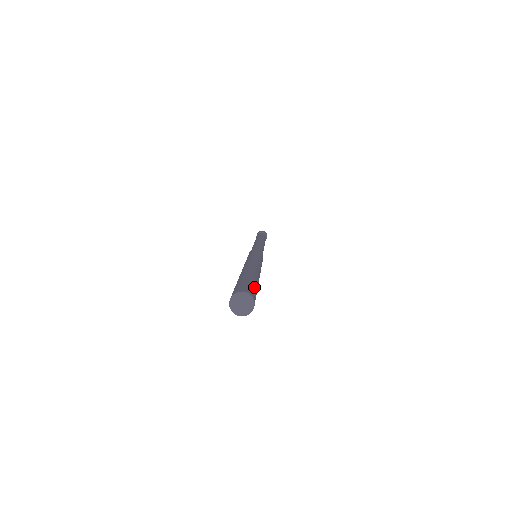
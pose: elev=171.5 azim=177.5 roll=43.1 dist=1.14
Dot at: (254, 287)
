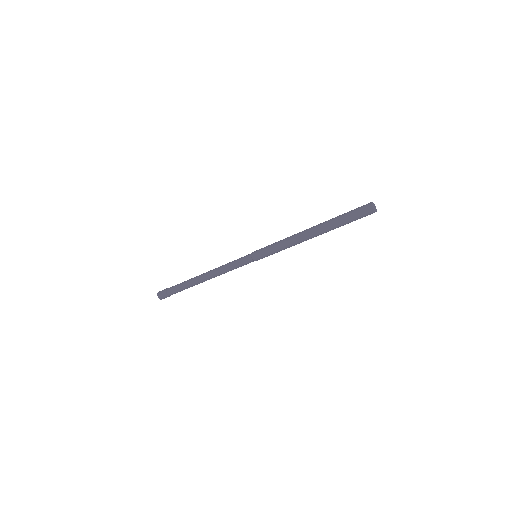
Dot at: occluded
